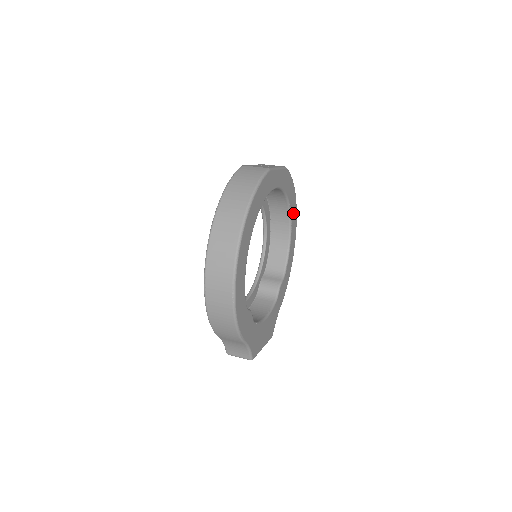
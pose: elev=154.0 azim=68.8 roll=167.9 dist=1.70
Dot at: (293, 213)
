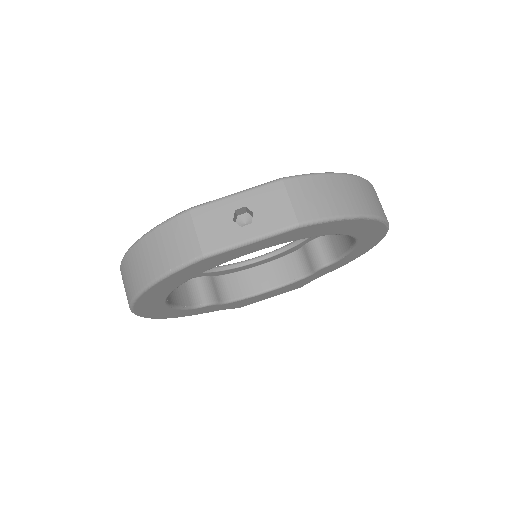
Dot at: (363, 230)
